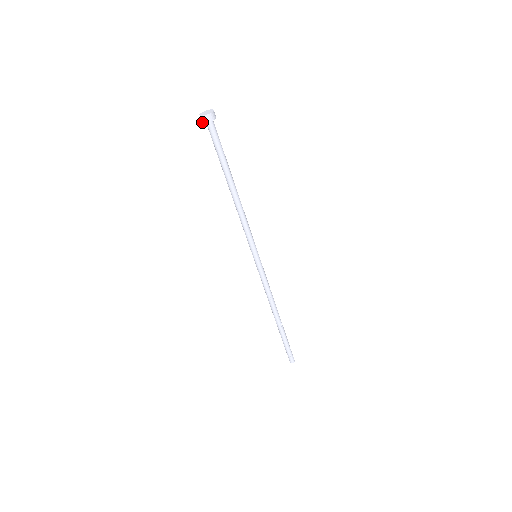
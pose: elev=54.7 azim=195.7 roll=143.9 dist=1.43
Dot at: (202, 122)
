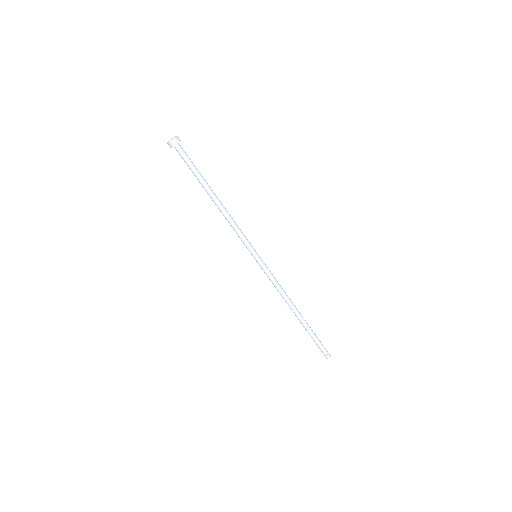
Dot at: (173, 146)
